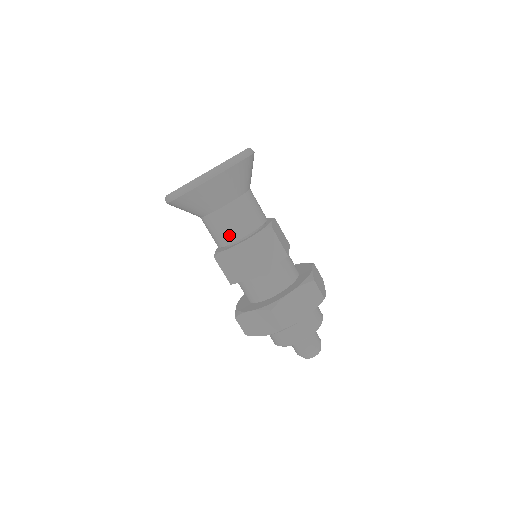
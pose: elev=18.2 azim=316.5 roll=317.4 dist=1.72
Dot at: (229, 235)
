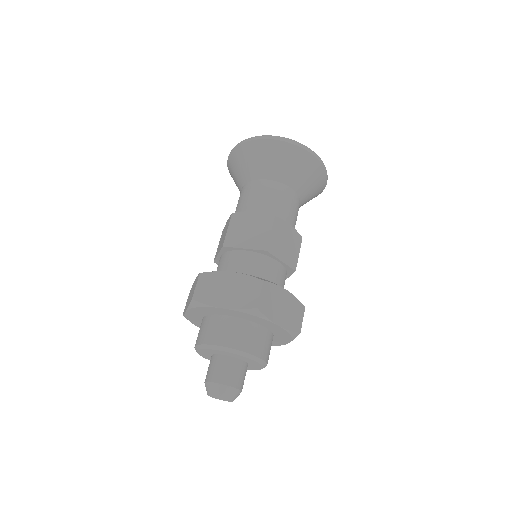
Dot at: (240, 207)
